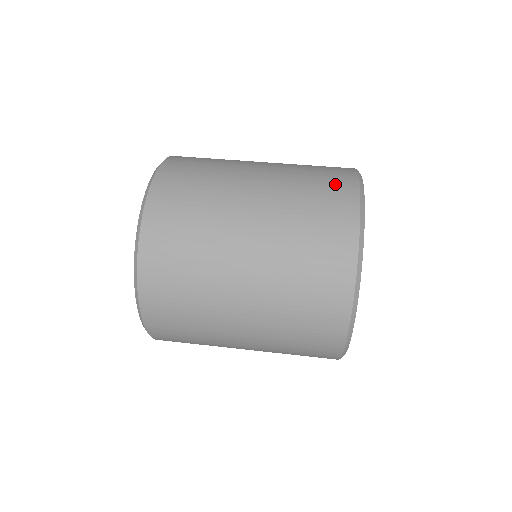
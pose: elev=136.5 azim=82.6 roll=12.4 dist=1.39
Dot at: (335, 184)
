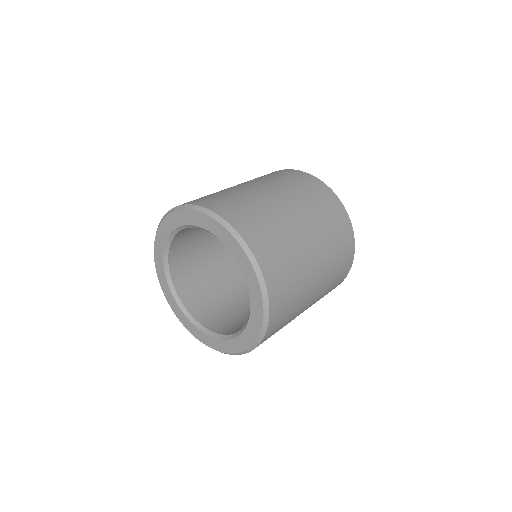
Dot at: occluded
